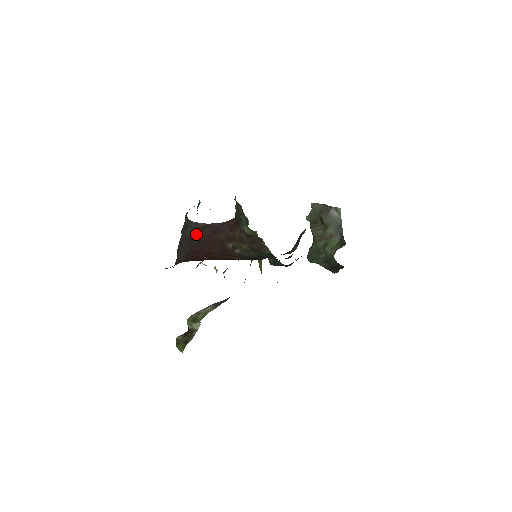
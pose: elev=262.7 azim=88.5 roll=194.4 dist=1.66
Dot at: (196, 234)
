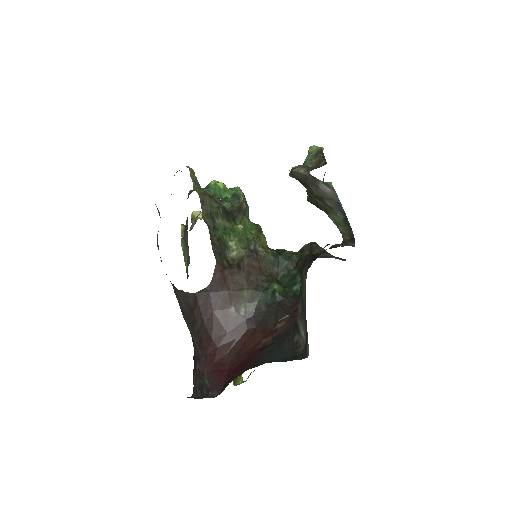
Dot at: (192, 310)
